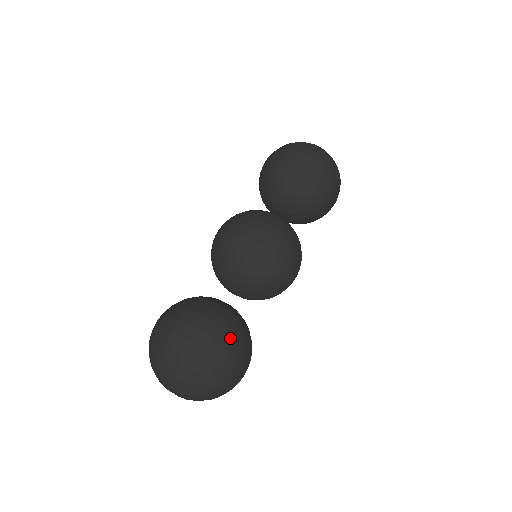
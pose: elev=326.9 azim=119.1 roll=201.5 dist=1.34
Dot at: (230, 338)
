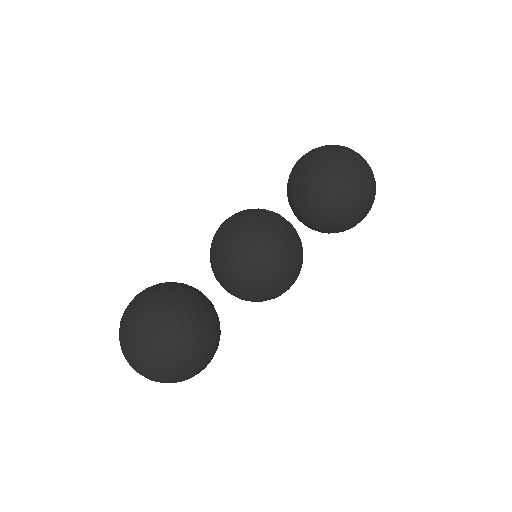
Dot at: (183, 329)
